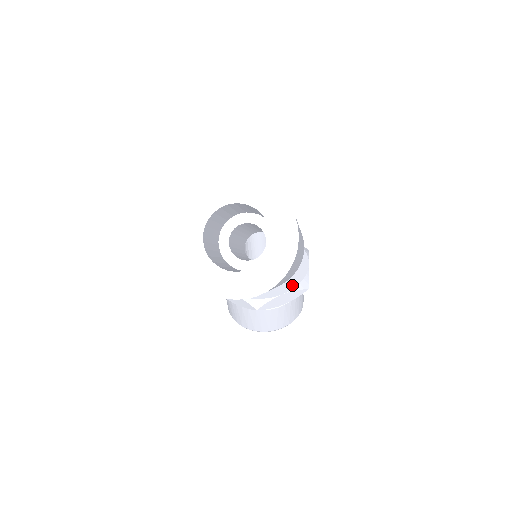
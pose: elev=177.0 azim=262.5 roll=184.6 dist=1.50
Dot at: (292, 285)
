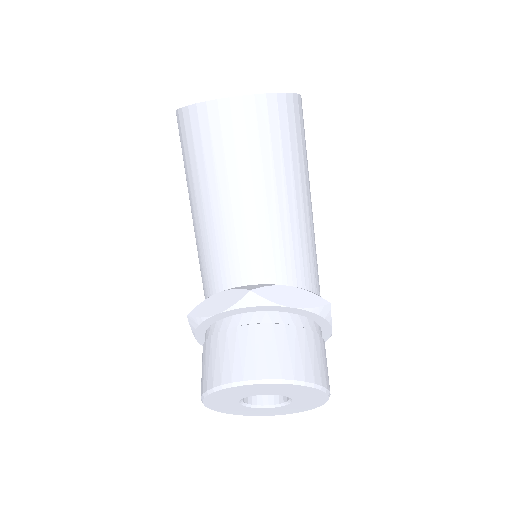
Dot at: occluded
